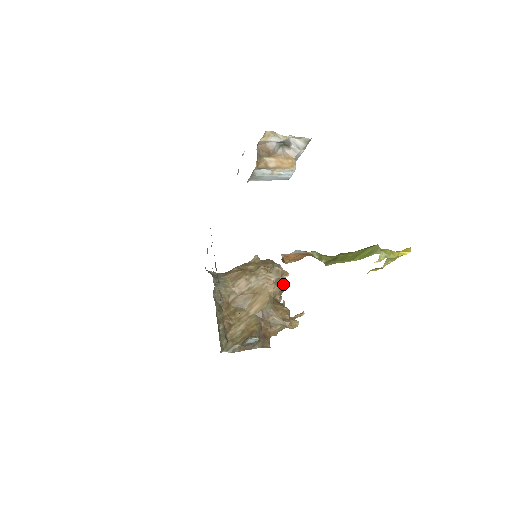
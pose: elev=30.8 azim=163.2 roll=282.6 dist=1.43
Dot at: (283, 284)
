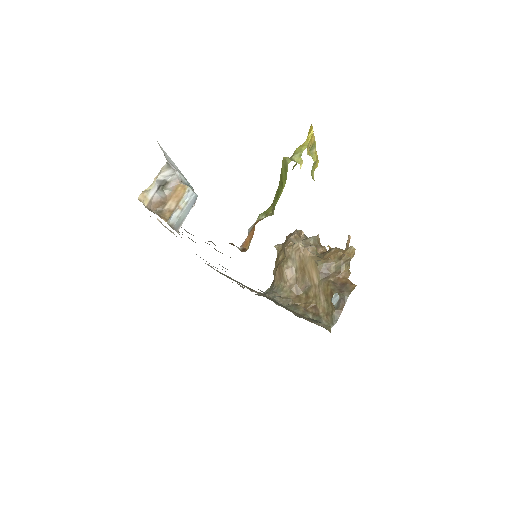
Dot at: (312, 239)
